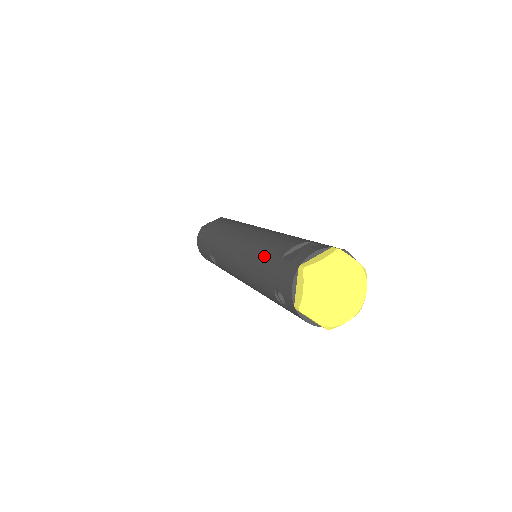
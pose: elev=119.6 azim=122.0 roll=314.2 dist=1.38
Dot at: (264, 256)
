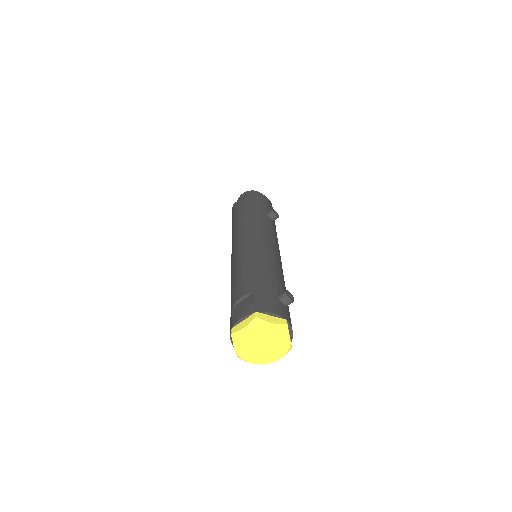
Dot at: (231, 293)
